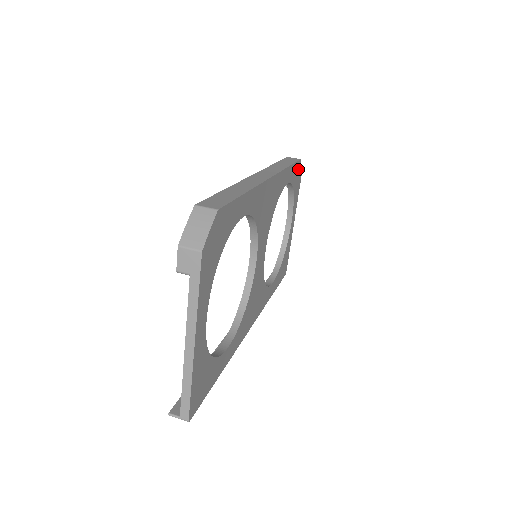
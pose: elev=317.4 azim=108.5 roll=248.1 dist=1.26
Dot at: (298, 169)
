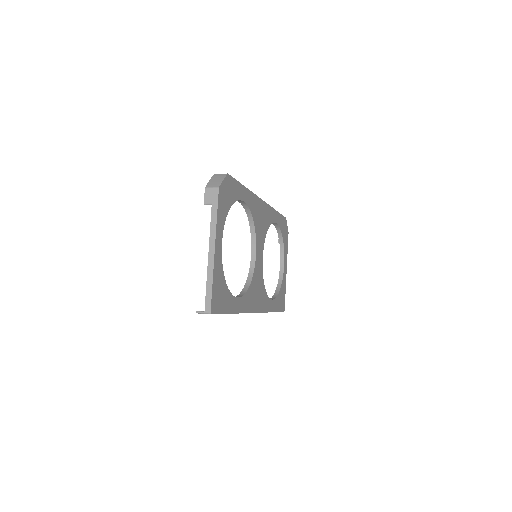
Dot at: (285, 224)
